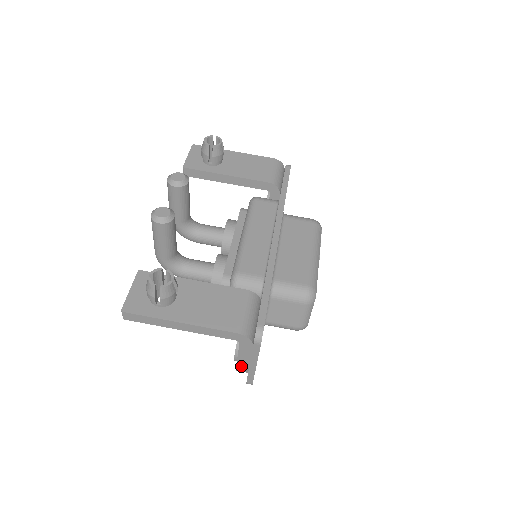
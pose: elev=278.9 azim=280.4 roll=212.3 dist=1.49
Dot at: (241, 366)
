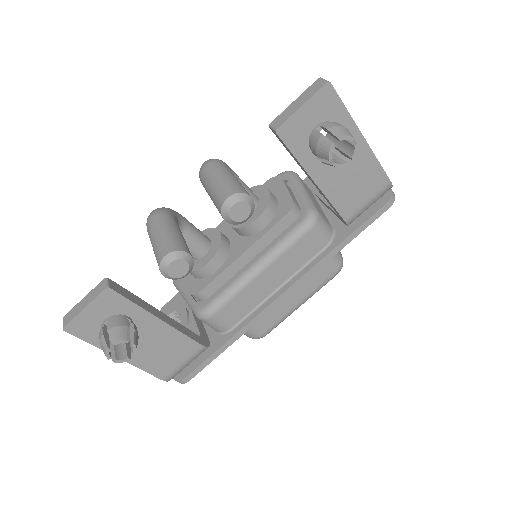
Dot at: occluded
